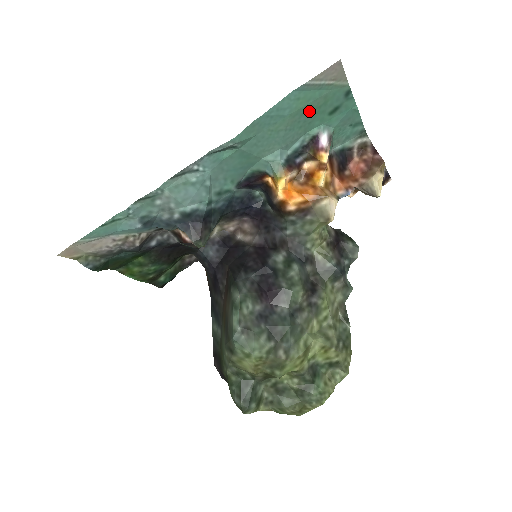
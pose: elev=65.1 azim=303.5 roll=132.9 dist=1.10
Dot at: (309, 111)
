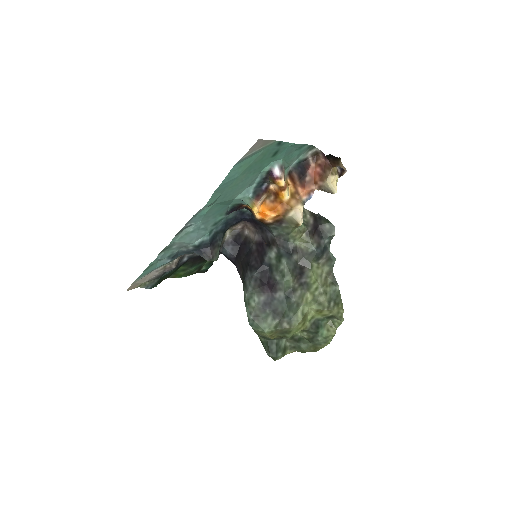
Dot at: (254, 165)
